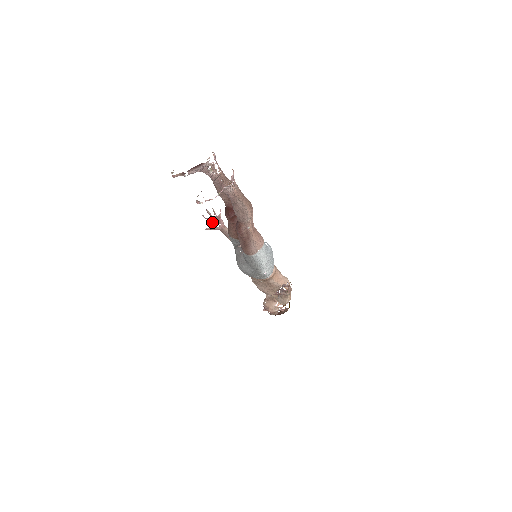
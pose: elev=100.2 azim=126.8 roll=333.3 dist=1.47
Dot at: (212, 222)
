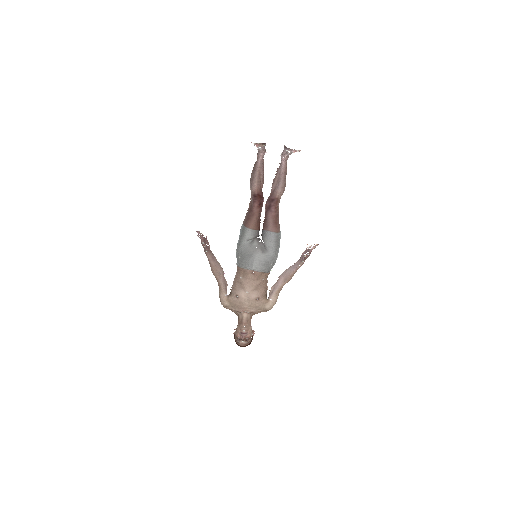
Dot at: (204, 242)
